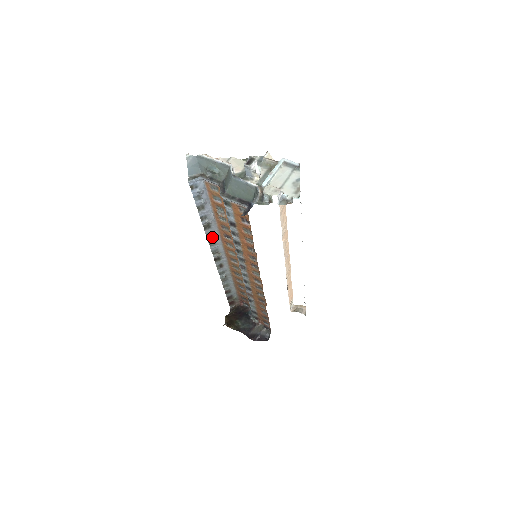
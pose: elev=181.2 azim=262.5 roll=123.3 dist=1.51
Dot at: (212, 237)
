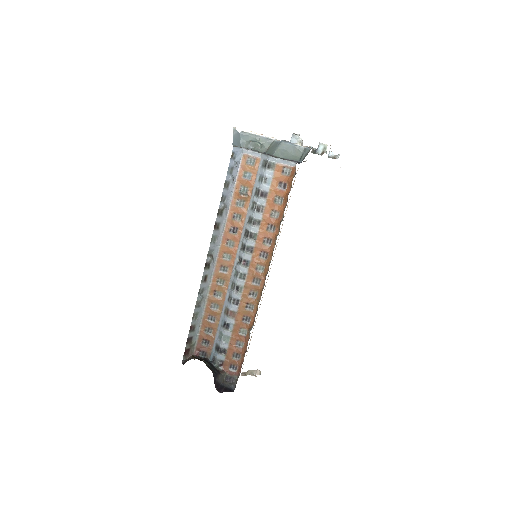
Dot at: (217, 230)
